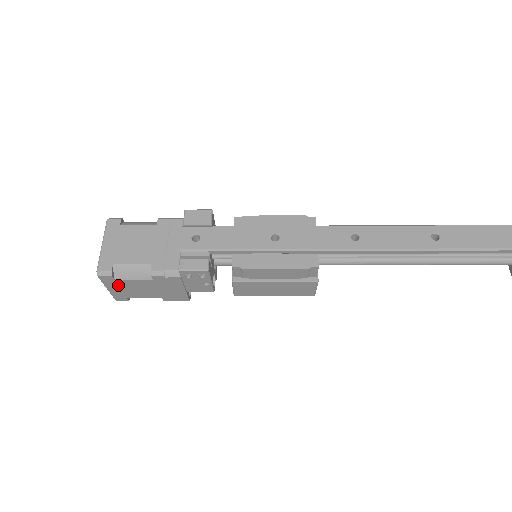
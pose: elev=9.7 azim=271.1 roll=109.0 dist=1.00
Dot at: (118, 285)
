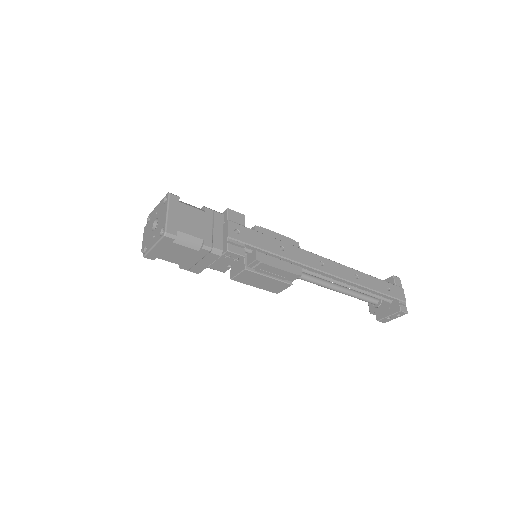
Dot at: (167, 247)
